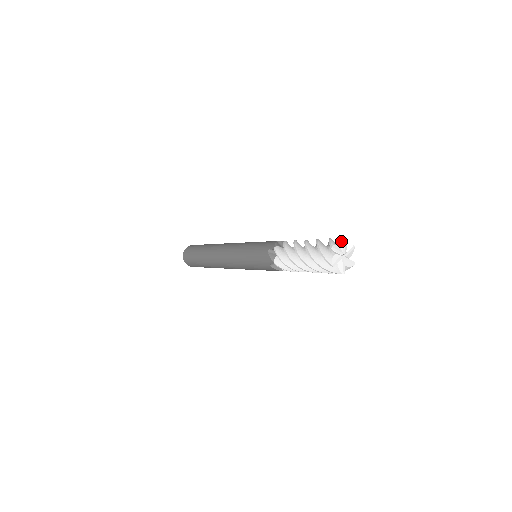
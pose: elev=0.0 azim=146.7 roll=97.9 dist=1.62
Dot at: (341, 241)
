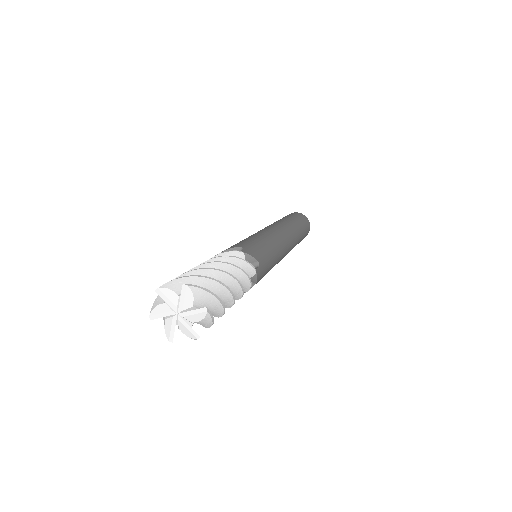
Dot at: (194, 289)
